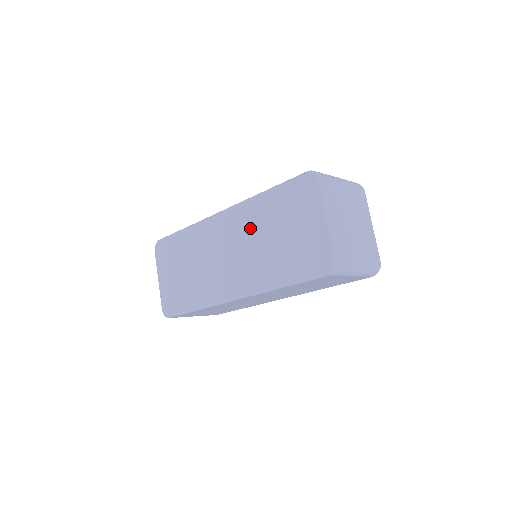
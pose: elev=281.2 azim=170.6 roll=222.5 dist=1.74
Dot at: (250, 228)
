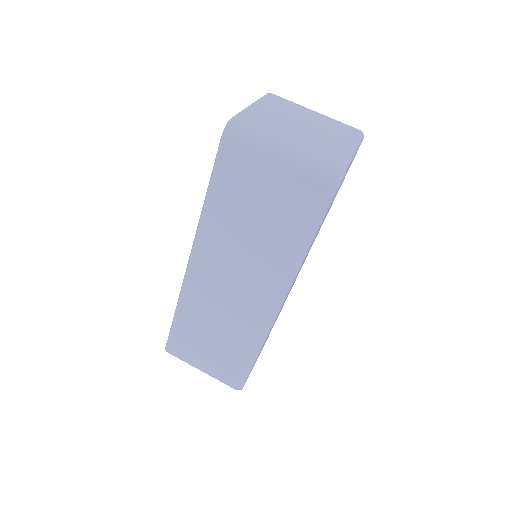
Dot at: occluded
